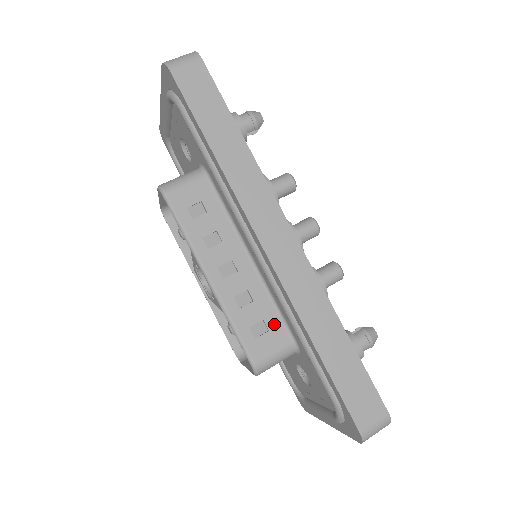
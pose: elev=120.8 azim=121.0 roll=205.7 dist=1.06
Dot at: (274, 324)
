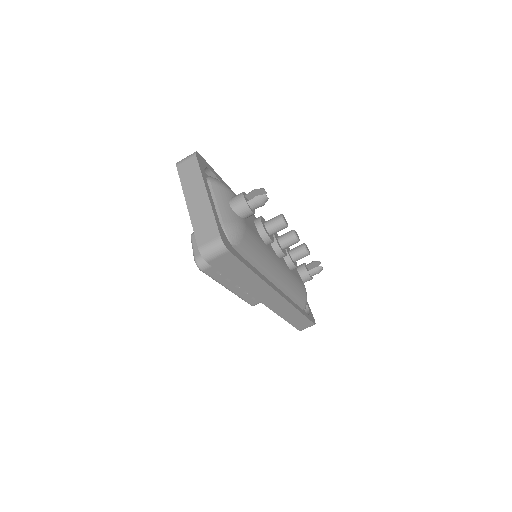
Dot at: occluded
